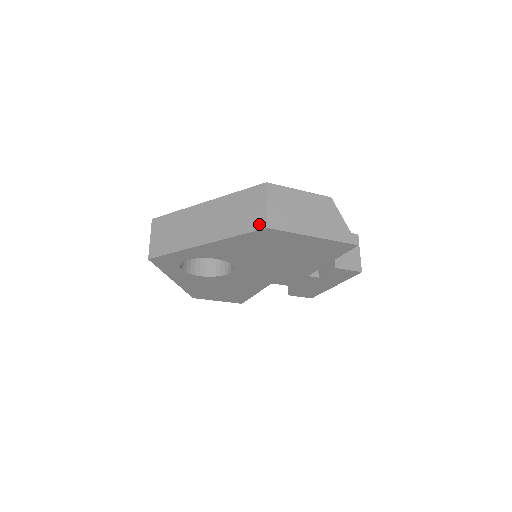
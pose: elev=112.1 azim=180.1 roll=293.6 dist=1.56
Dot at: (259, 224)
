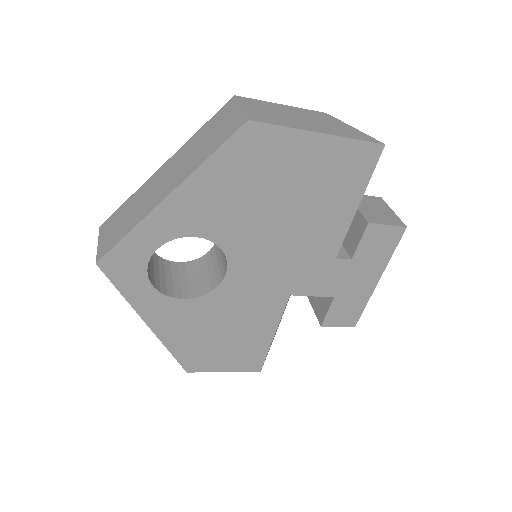
Dot at: (236, 125)
